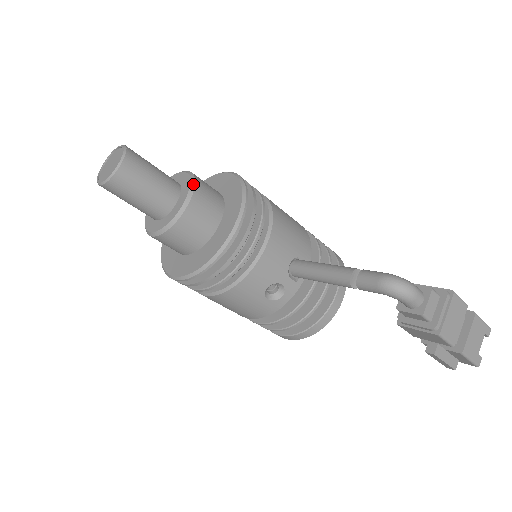
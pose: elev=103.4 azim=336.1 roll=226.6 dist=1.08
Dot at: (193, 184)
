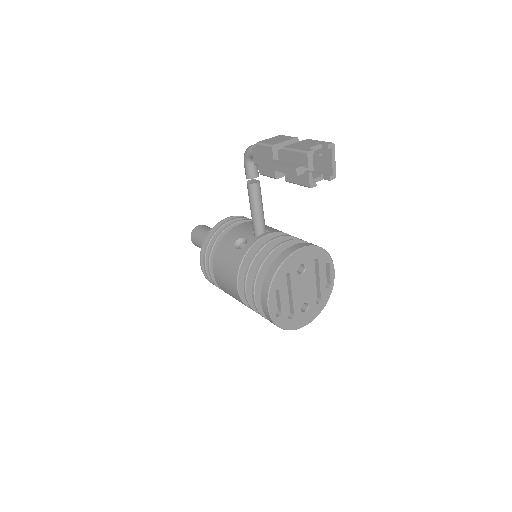
Dot at: occluded
